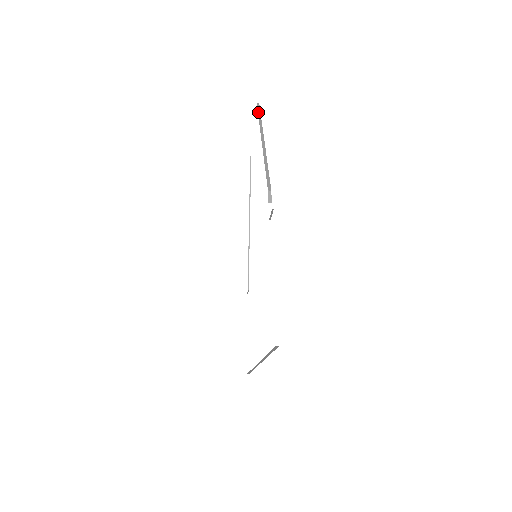
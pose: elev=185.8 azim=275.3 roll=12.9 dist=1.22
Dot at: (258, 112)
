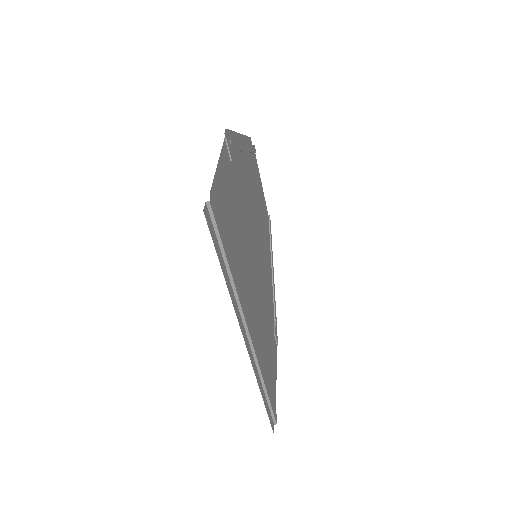
Dot at: occluded
